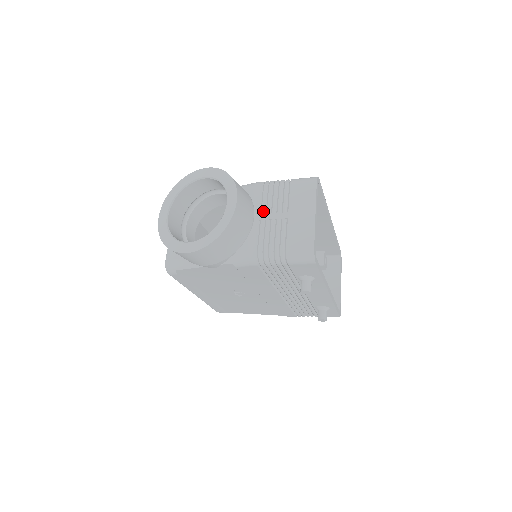
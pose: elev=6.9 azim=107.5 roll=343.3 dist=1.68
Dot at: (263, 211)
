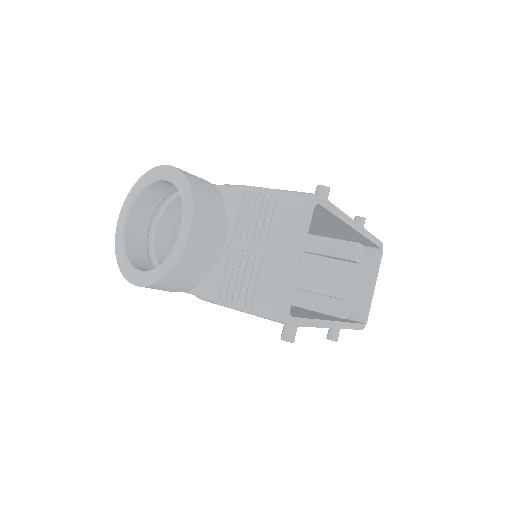
Dot at: (236, 236)
